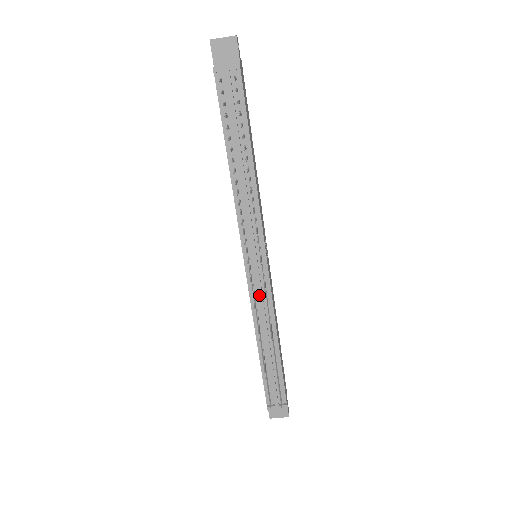
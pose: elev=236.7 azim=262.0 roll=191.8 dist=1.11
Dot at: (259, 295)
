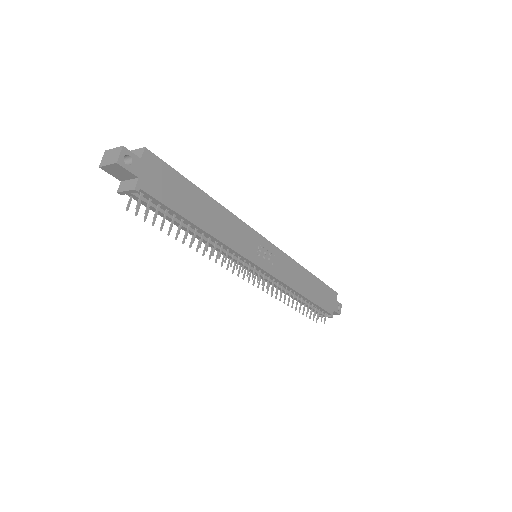
Dot at: (269, 282)
